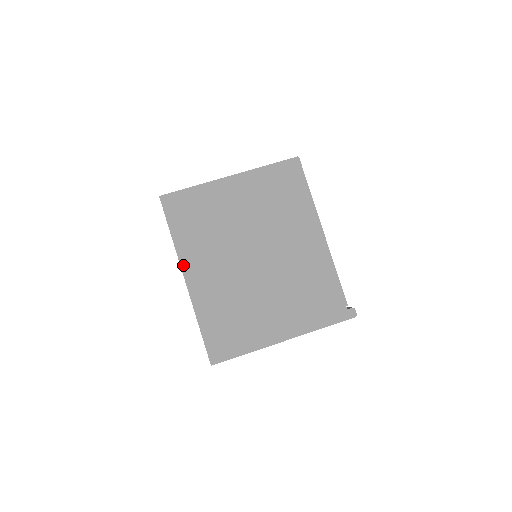
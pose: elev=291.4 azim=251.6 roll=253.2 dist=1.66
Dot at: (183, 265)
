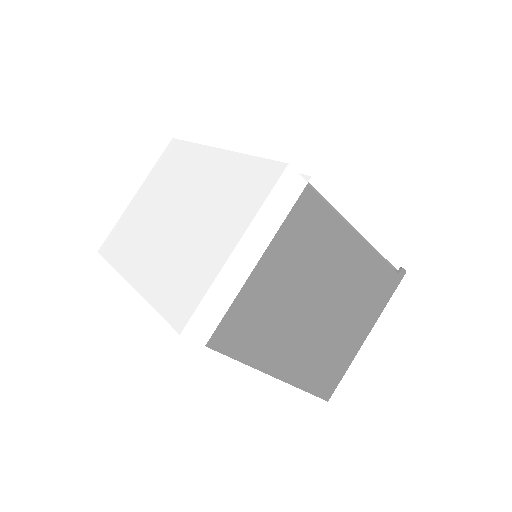
Dot at: (267, 371)
